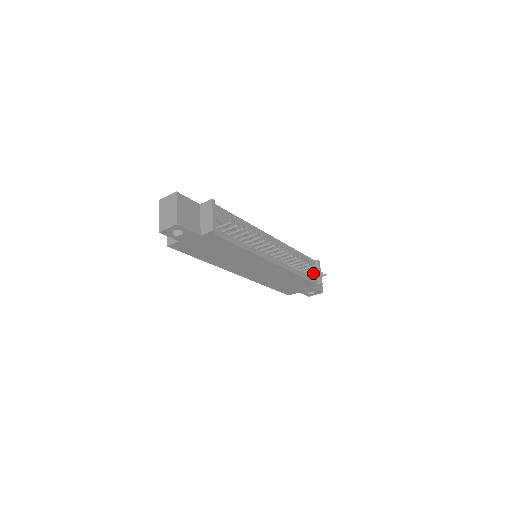
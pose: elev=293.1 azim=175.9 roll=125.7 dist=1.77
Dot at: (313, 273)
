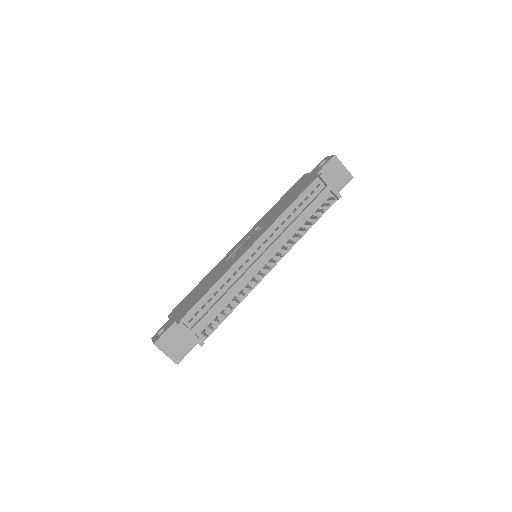
Dot at: (321, 211)
